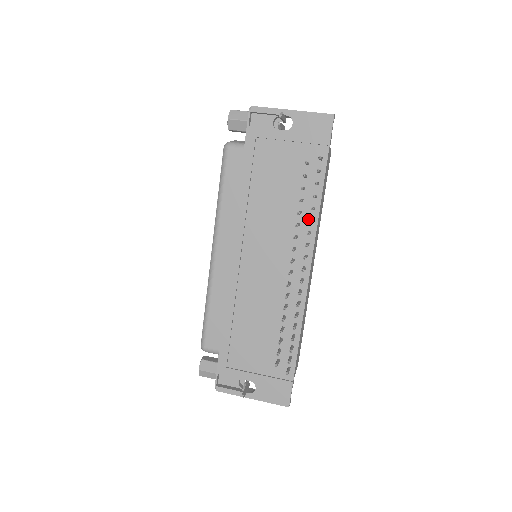
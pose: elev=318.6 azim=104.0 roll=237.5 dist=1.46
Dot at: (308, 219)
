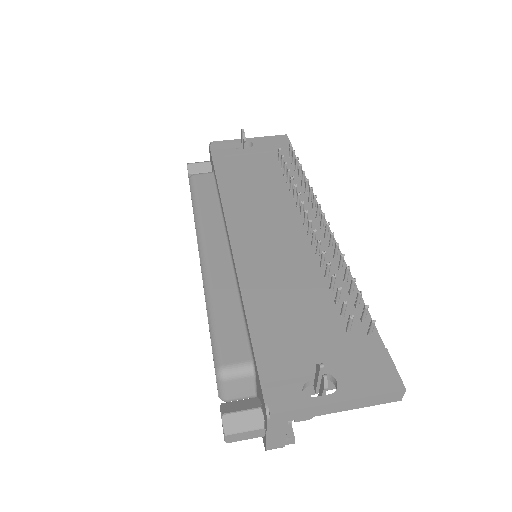
Dot at: (302, 193)
